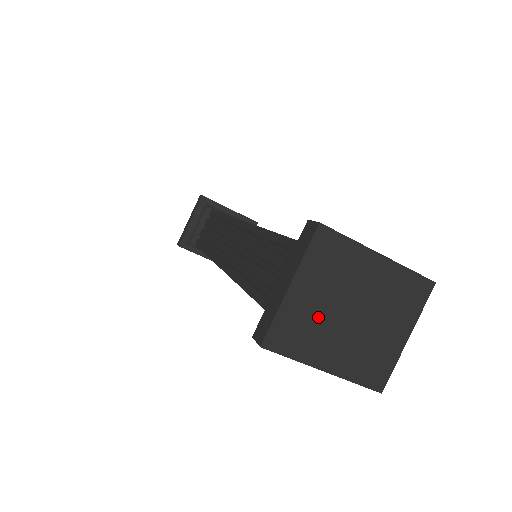
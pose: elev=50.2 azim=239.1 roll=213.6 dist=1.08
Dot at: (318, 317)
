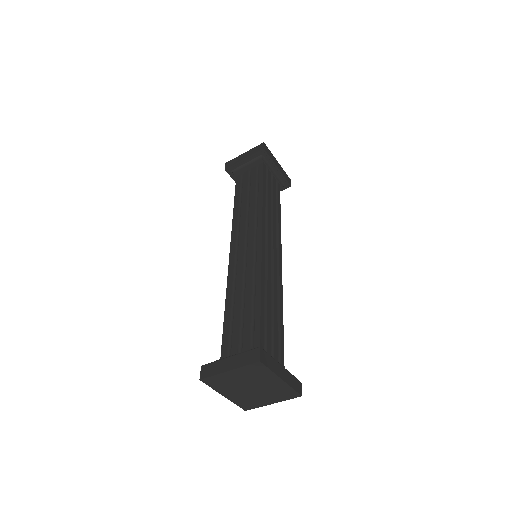
Dot at: (234, 383)
